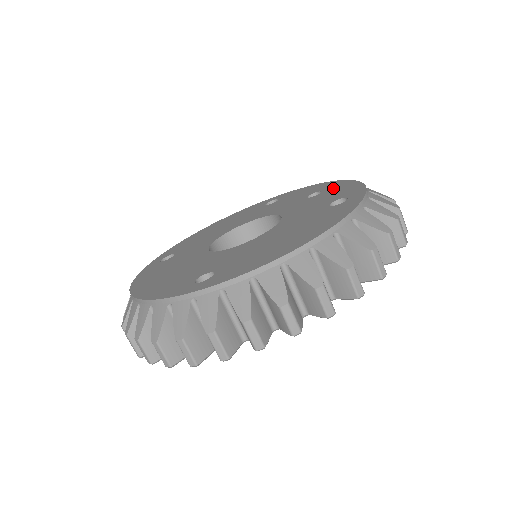
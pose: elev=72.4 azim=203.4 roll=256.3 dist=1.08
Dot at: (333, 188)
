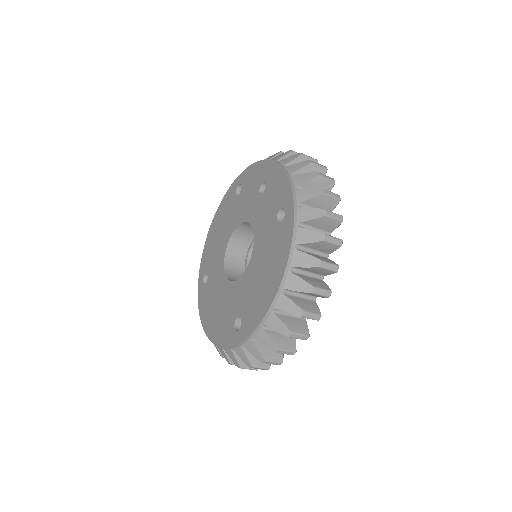
Dot at: (271, 180)
